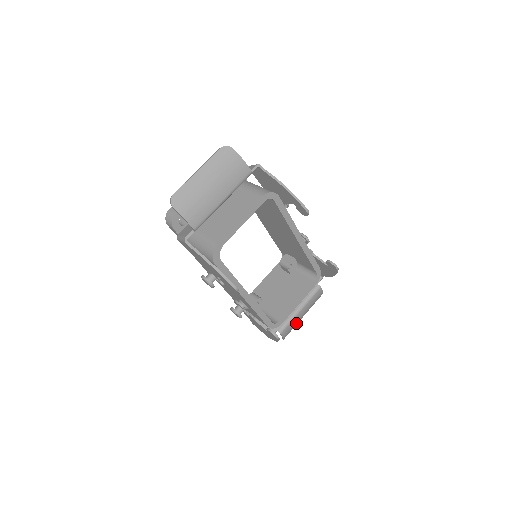
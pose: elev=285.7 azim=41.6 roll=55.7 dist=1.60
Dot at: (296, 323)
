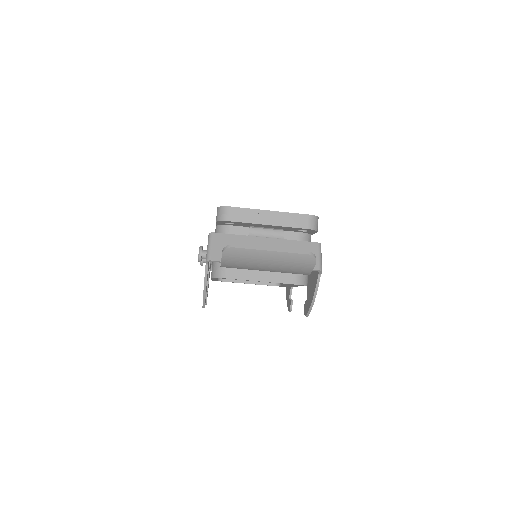
Dot at: occluded
